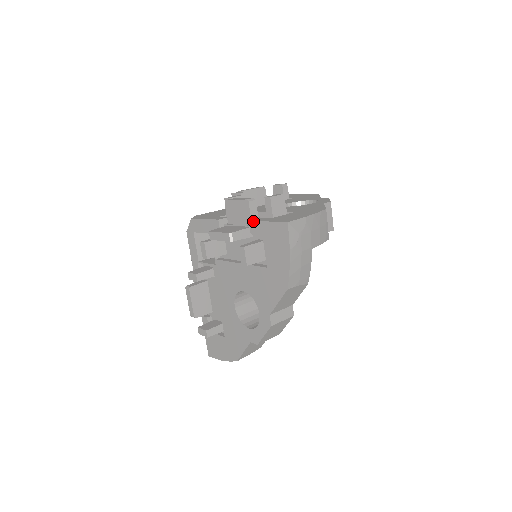
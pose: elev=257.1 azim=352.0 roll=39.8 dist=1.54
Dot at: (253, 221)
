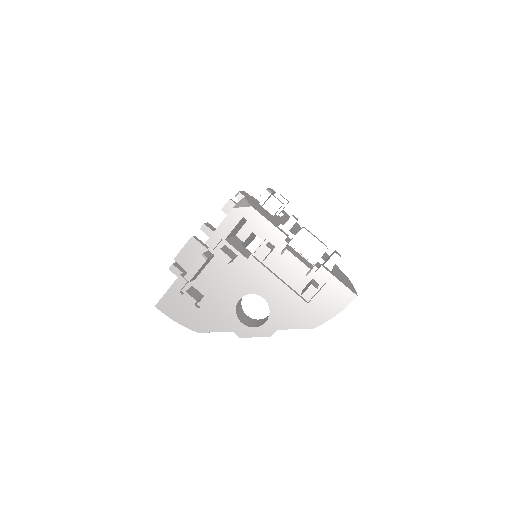
Dot at: (326, 269)
